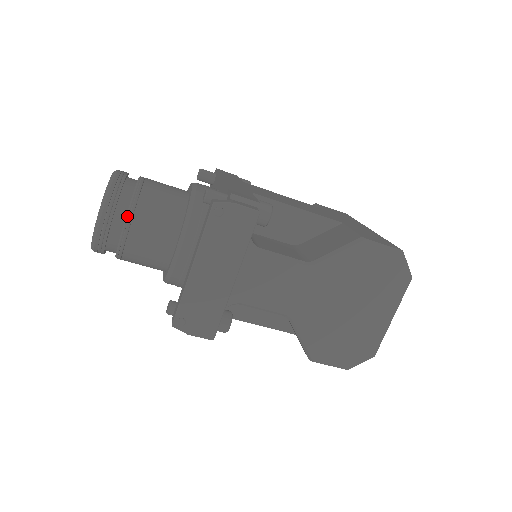
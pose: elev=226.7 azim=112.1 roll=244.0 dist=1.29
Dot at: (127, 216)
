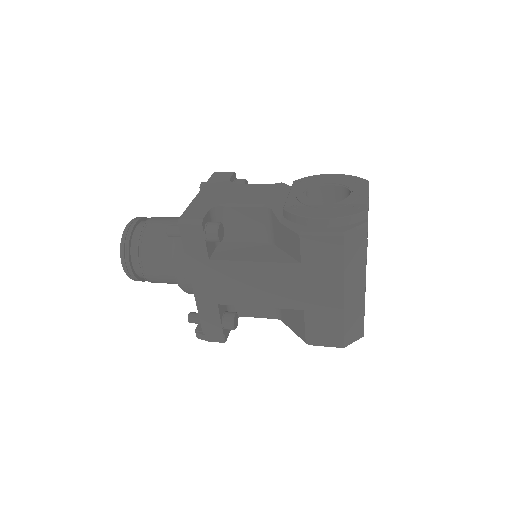
Dot at: occluded
